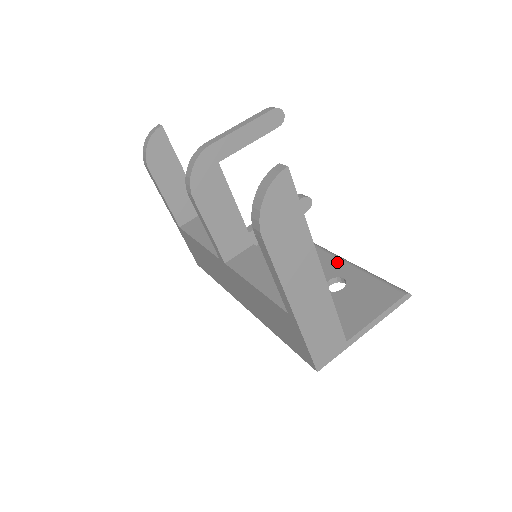
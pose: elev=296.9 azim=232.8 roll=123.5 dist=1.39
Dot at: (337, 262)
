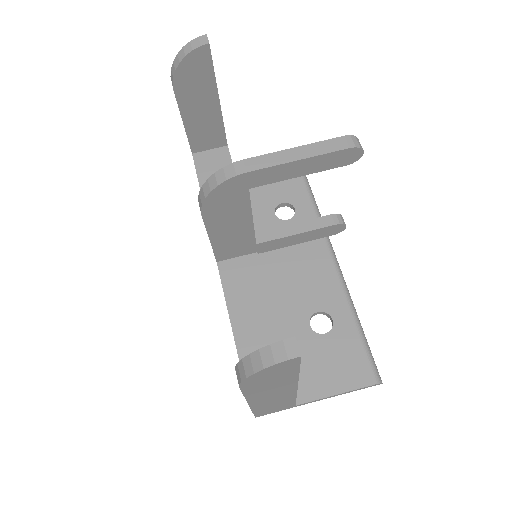
Dot at: (338, 291)
